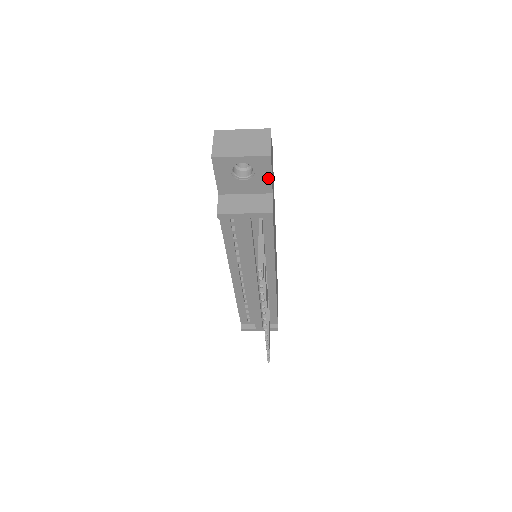
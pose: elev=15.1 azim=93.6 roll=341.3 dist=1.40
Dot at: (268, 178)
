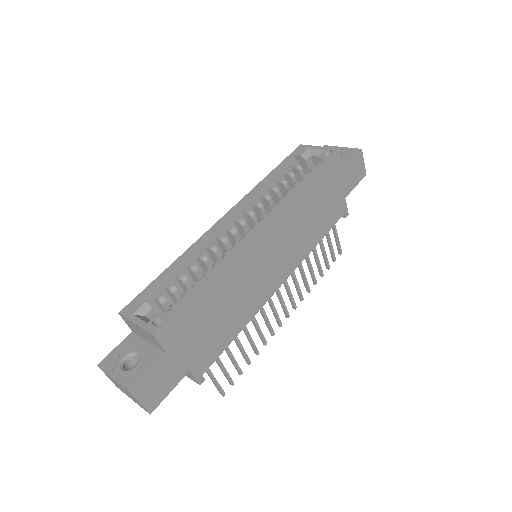
Dot at: (171, 387)
